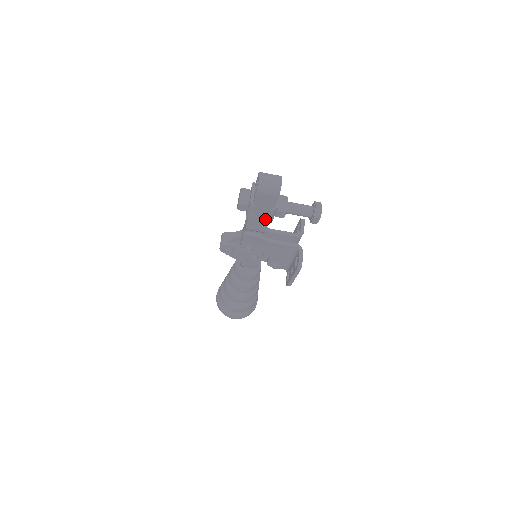
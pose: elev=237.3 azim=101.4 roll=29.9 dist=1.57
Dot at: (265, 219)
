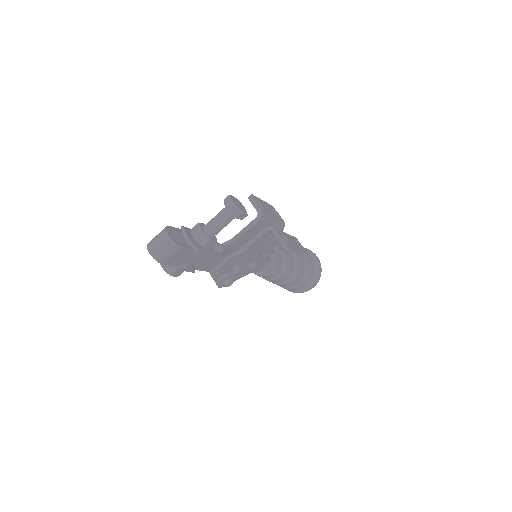
Dot at: occluded
